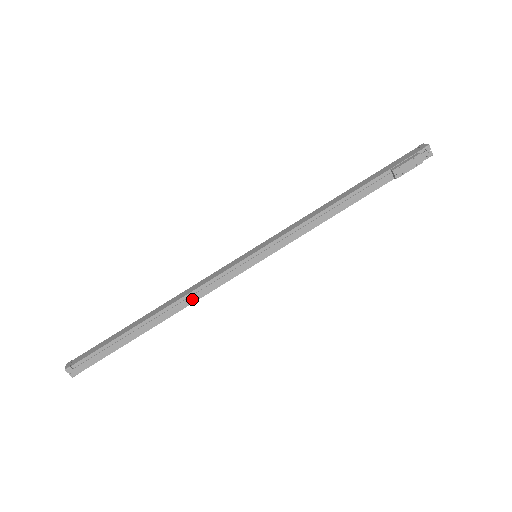
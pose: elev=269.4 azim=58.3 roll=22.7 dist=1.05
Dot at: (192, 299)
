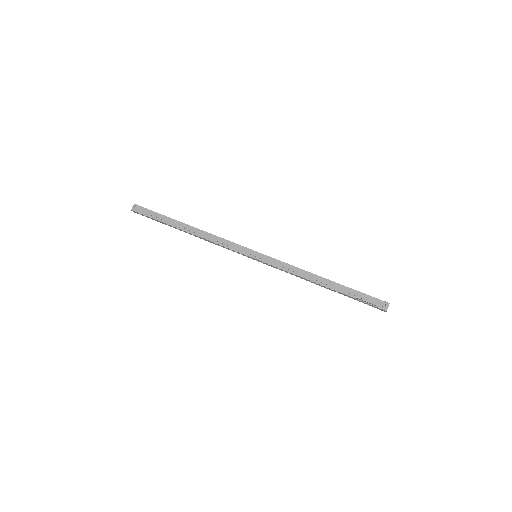
Dot at: (210, 238)
